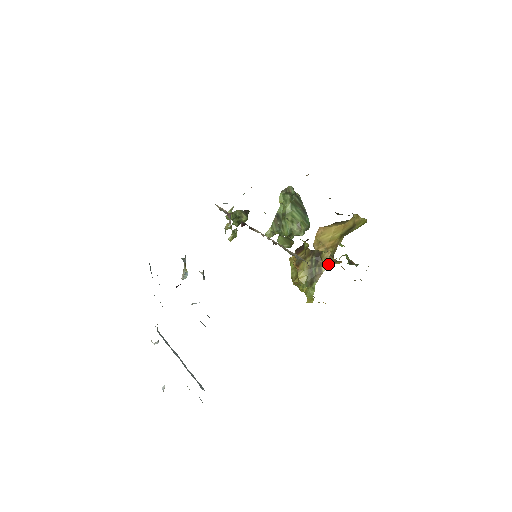
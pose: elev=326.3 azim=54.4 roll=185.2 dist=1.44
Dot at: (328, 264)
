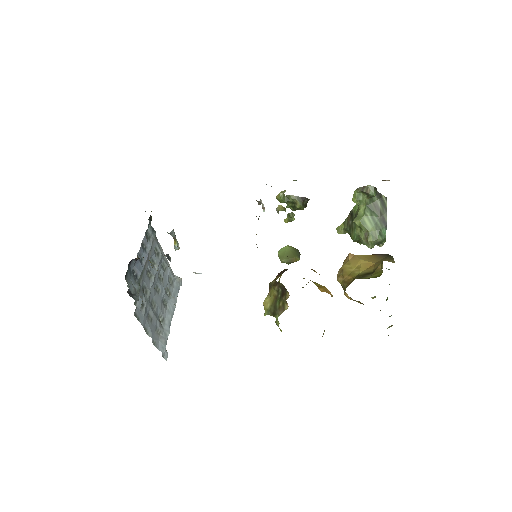
Dot at: (349, 298)
